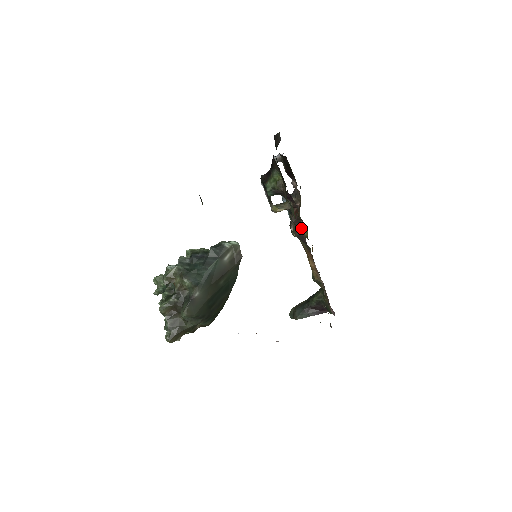
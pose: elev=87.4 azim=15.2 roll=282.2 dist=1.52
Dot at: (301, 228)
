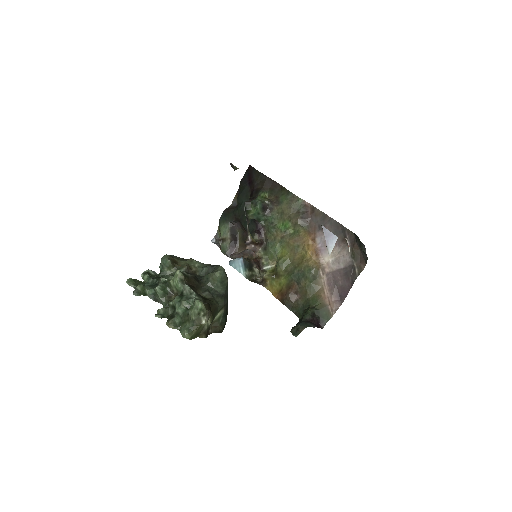
Dot at: (306, 205)
